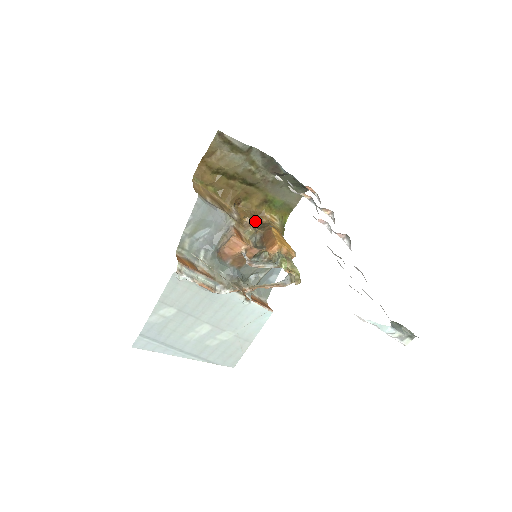
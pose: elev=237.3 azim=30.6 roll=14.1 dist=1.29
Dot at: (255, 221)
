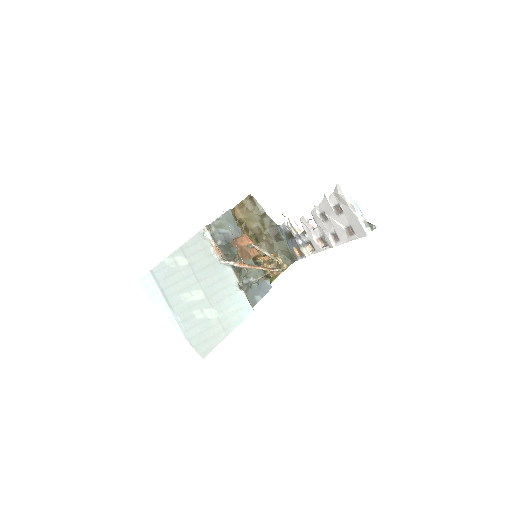
Dot at: occluded
